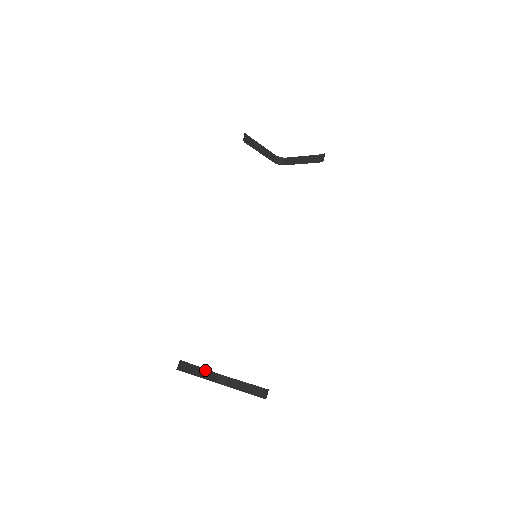
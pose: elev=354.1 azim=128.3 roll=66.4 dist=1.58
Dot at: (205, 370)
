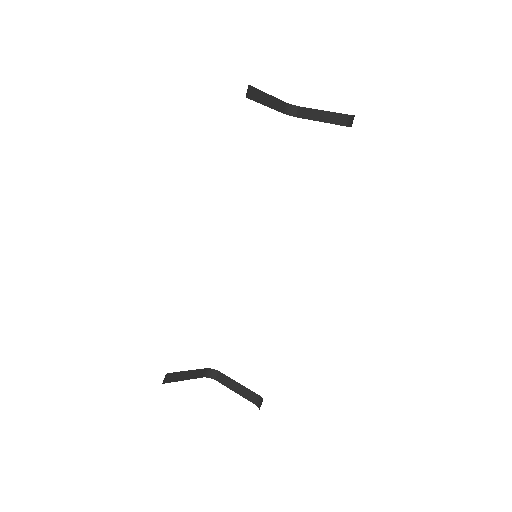
Dot at: (193, 371)
